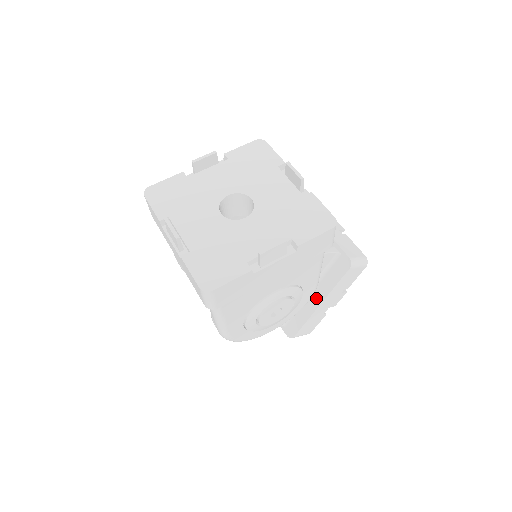
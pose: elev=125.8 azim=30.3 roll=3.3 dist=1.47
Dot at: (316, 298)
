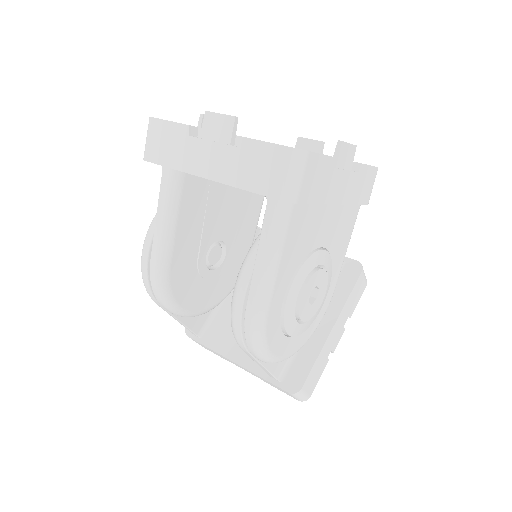
Dot at: (325, 321)
